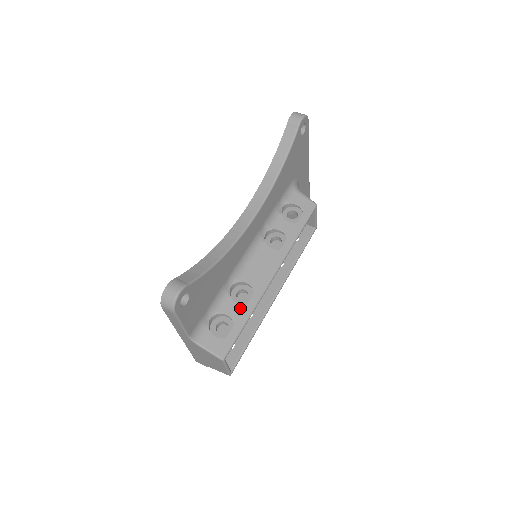
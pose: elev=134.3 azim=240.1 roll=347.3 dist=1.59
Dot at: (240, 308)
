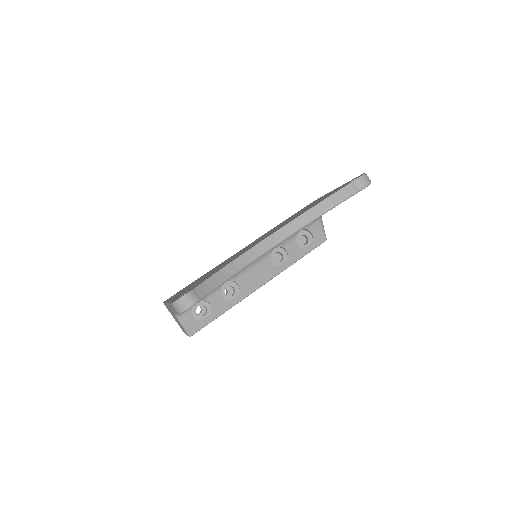
Dot at: (223, 302)
